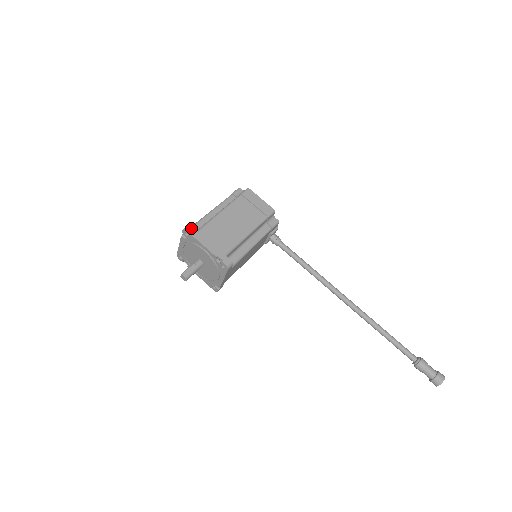
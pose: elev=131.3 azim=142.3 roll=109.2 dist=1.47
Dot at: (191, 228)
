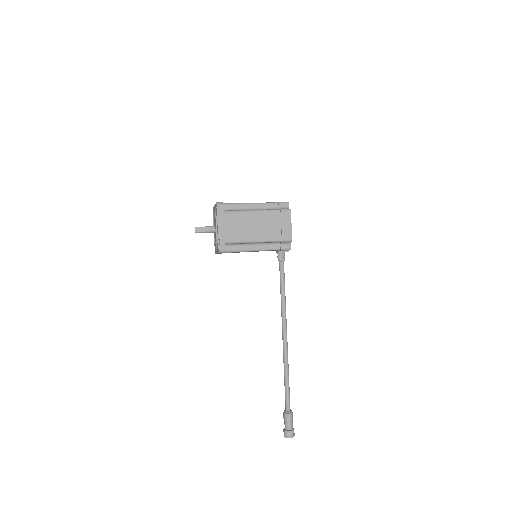
Dot at: (221, 206)
